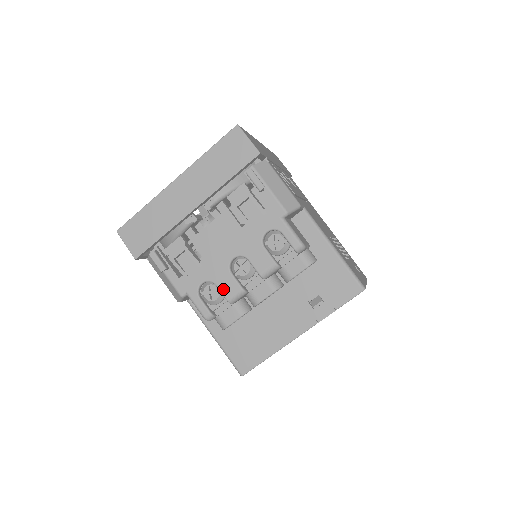
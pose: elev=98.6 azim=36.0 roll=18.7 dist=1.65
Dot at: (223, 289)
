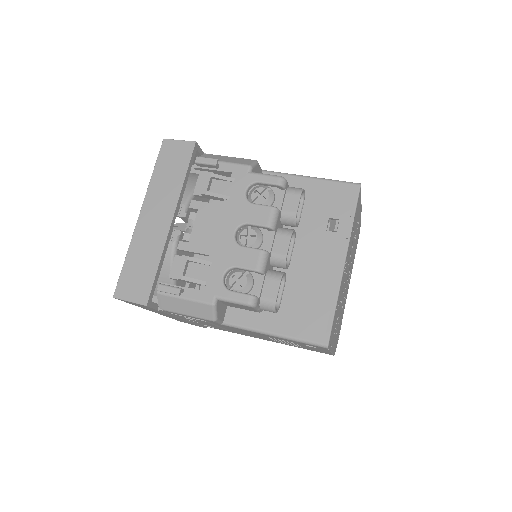
Dot at: (245, 264)
